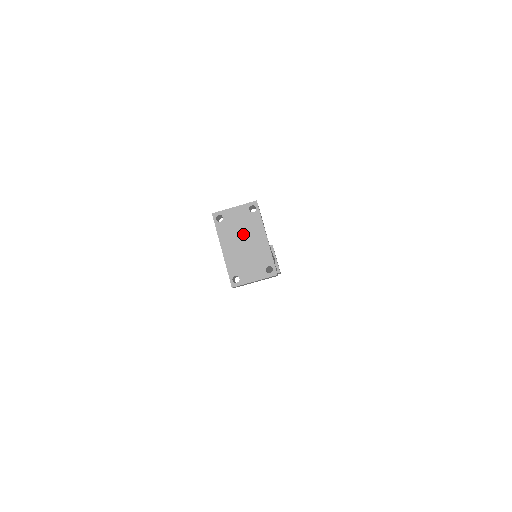
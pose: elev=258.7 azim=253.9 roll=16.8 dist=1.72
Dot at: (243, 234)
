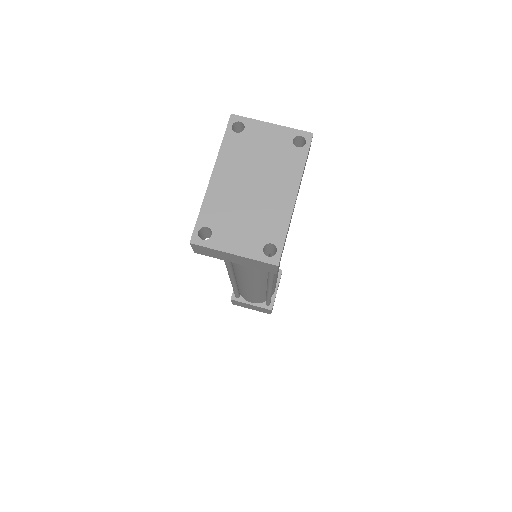
Dot at: (261, 170)
